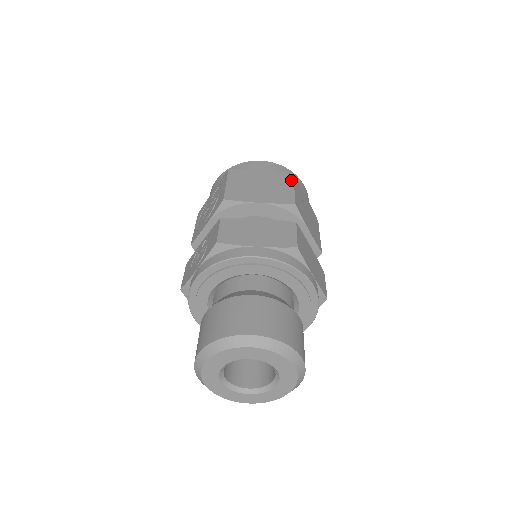
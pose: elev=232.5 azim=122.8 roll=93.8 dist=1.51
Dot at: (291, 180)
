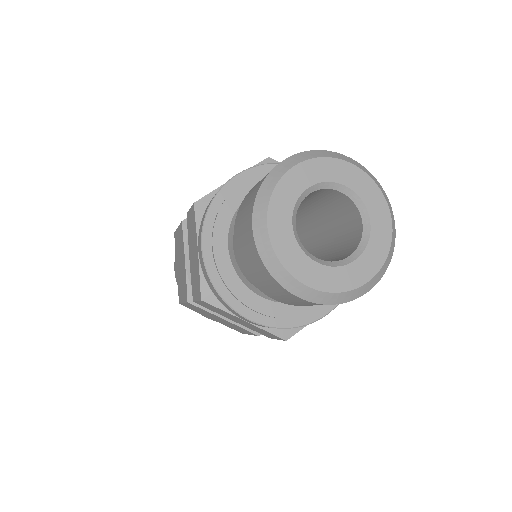
Dot at: occluded
